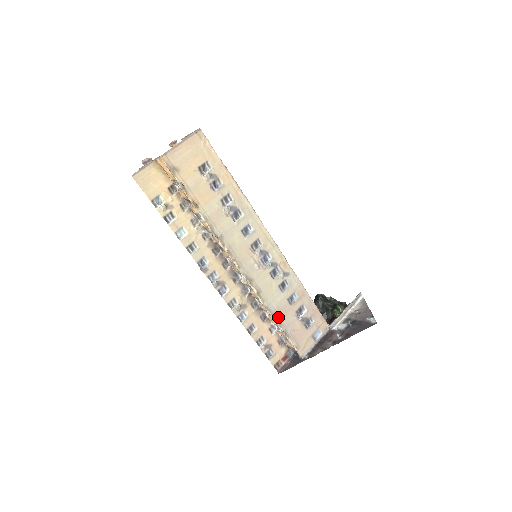
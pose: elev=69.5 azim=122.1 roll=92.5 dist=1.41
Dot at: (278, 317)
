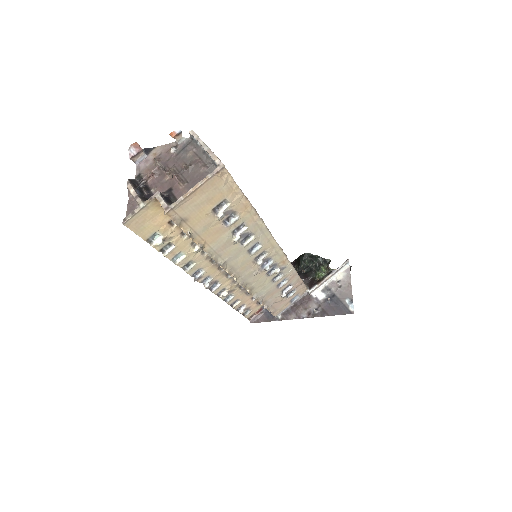
Dot at: (264, 300)
